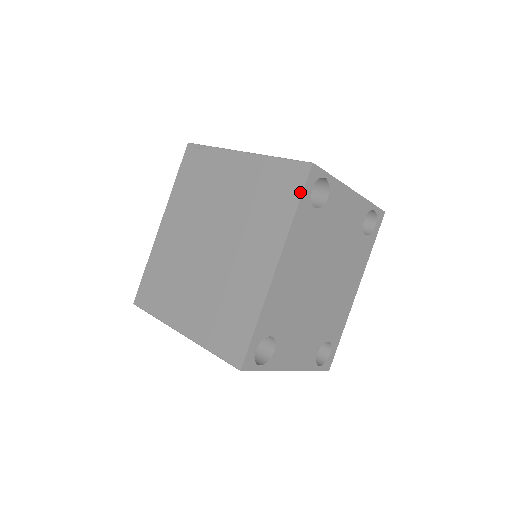
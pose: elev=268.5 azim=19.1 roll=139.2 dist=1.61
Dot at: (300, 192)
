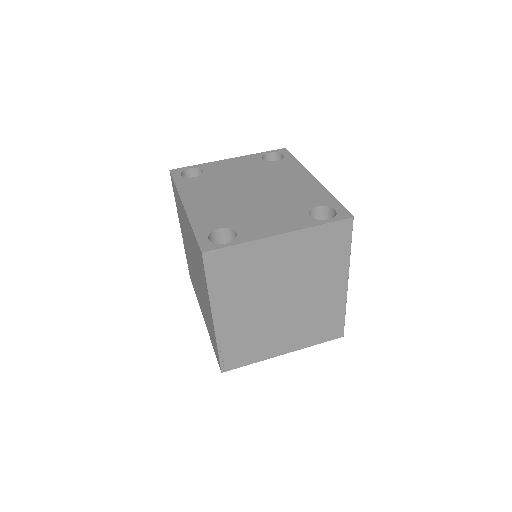
Dot at: (173, 181)
